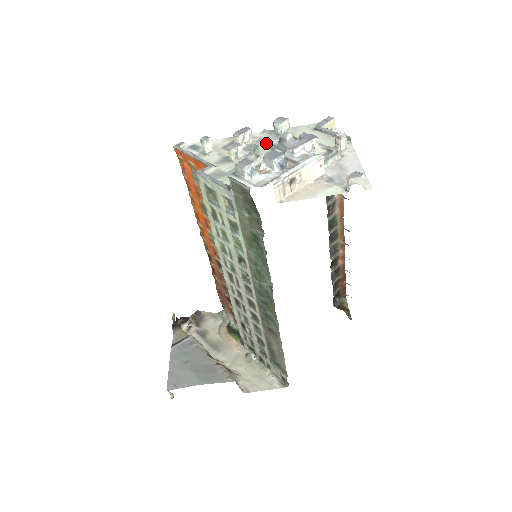
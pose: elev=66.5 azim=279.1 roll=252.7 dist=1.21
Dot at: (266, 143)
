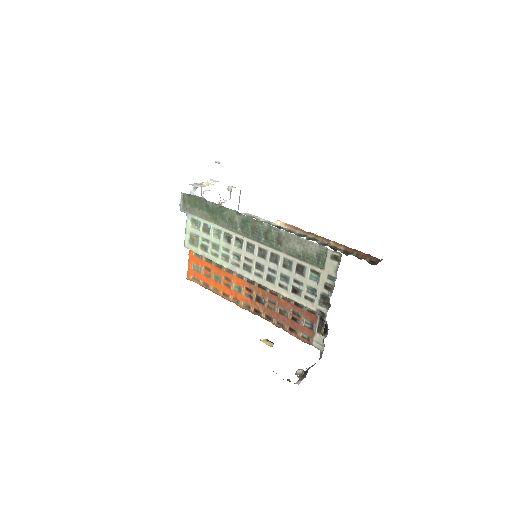
Dot at: occluded
